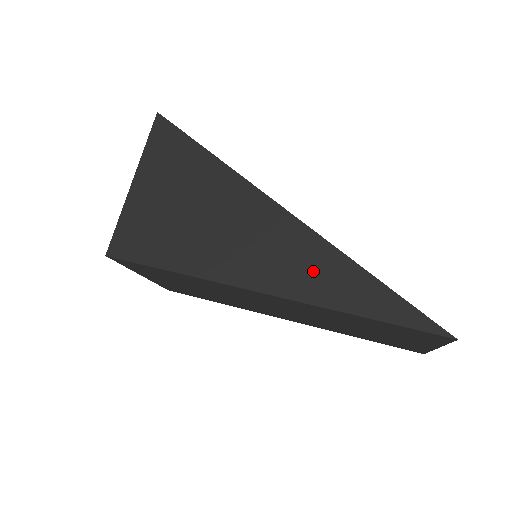
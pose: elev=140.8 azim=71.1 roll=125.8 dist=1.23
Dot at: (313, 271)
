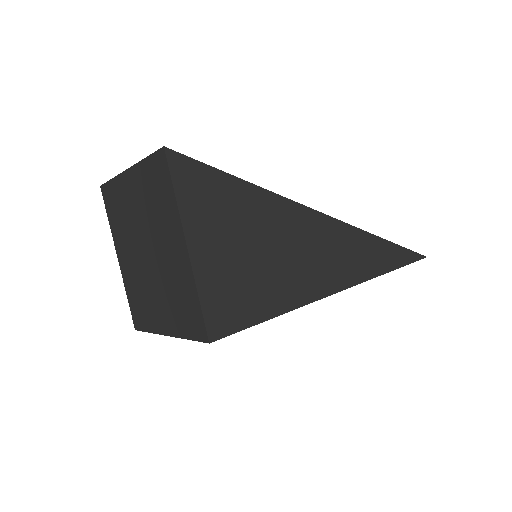
Dot at: (359, 256)
